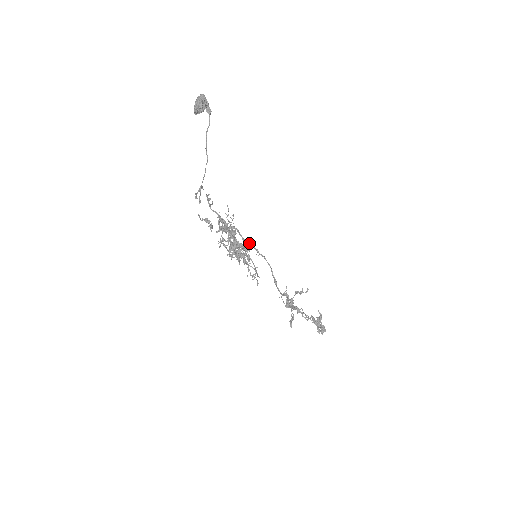
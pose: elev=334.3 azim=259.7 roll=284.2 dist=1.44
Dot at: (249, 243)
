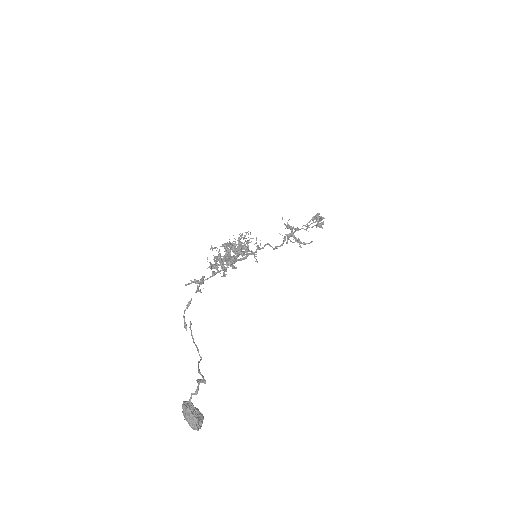
Dot at: occluded
